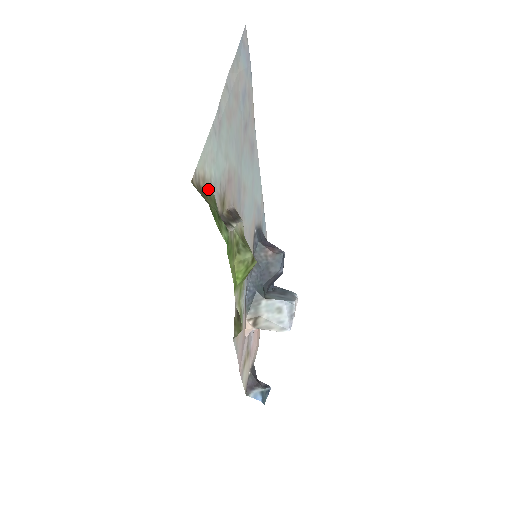
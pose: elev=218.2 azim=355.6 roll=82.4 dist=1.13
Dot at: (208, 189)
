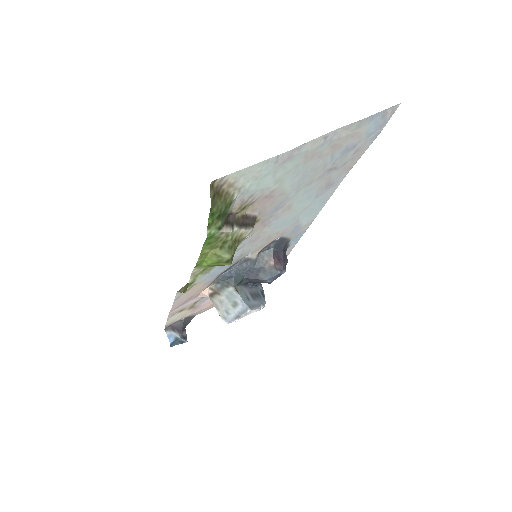
Dot at: (231, 193)
